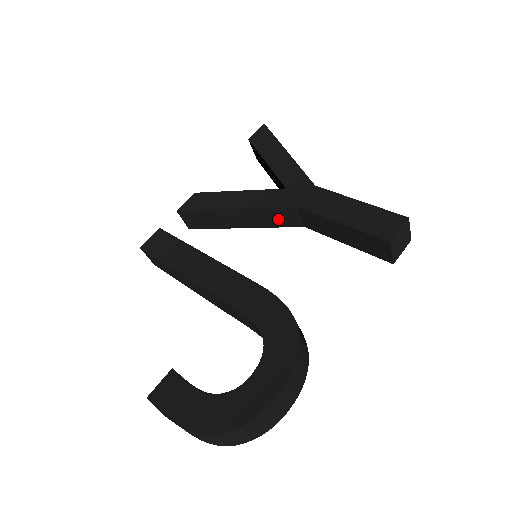
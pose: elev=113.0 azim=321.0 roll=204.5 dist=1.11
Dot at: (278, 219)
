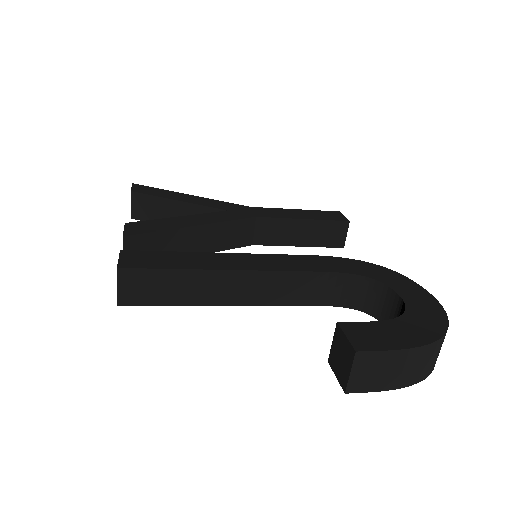
Dot at: (234, 237)
